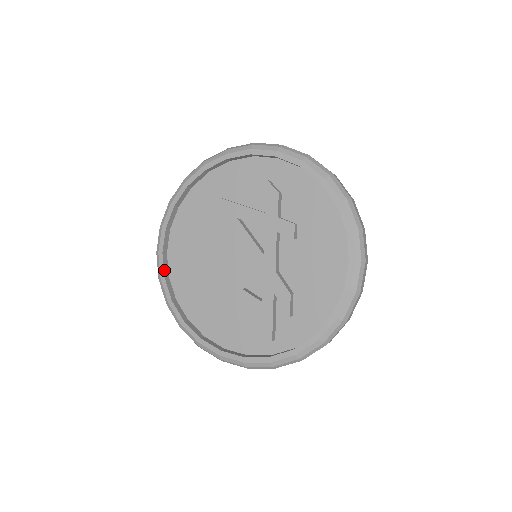
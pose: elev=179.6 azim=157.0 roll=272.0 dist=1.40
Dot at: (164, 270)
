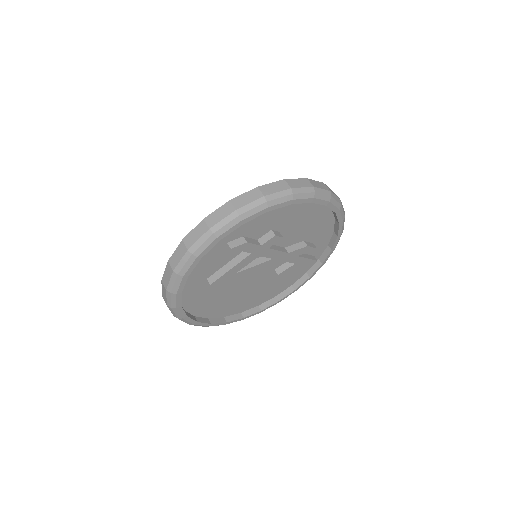
Dot at: (222, 323)
